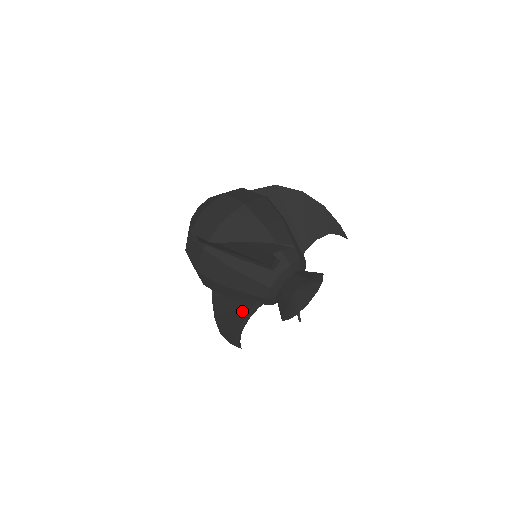
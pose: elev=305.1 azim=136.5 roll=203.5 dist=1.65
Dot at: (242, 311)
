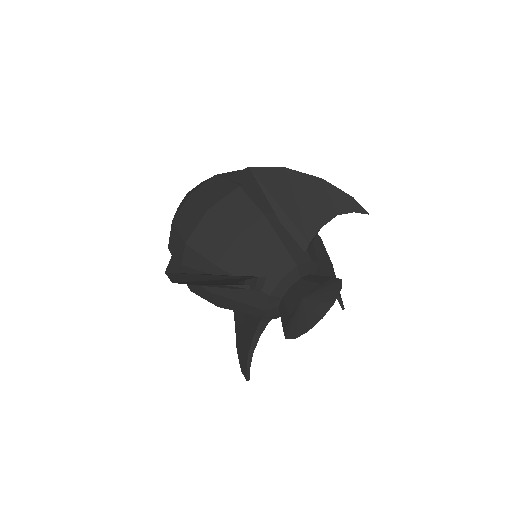
Dot at: (251, 327)
